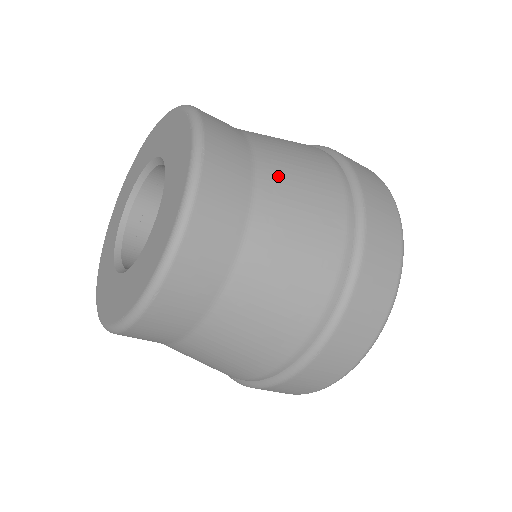
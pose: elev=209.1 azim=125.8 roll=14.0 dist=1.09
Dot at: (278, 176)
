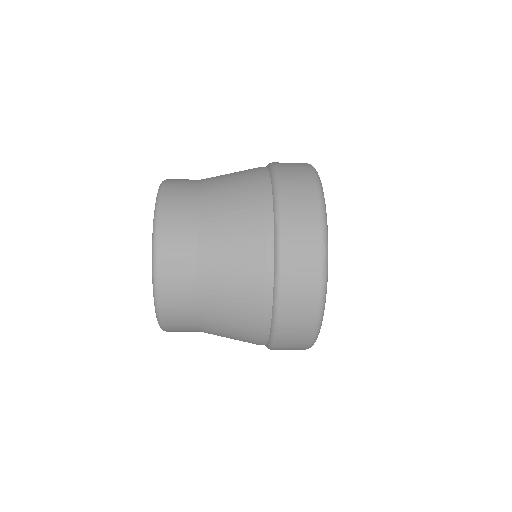
Dot at: (214, 217)
